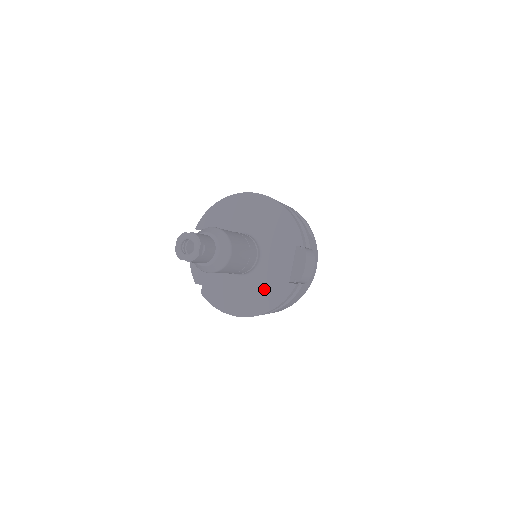
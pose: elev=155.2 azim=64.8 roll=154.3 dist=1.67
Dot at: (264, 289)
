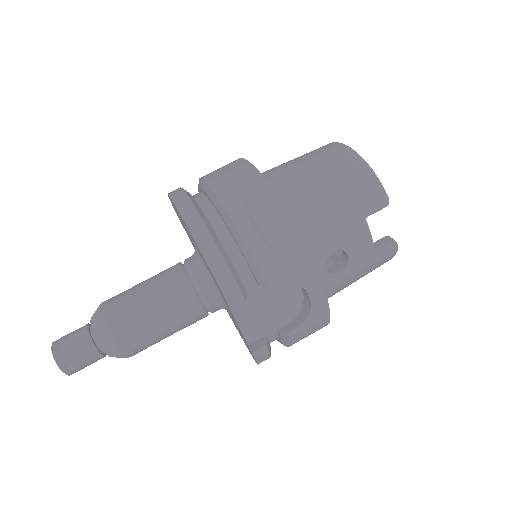
Dot at: occluded
